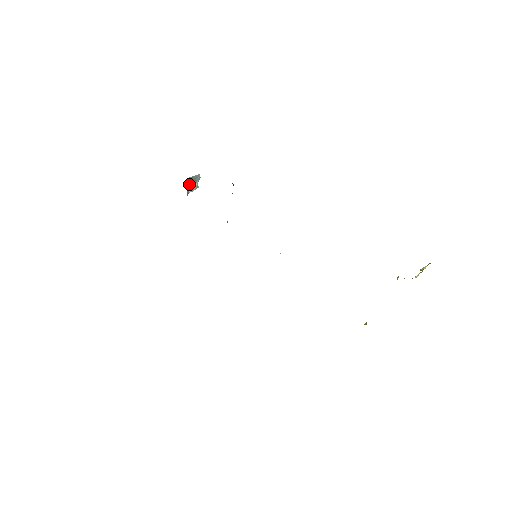
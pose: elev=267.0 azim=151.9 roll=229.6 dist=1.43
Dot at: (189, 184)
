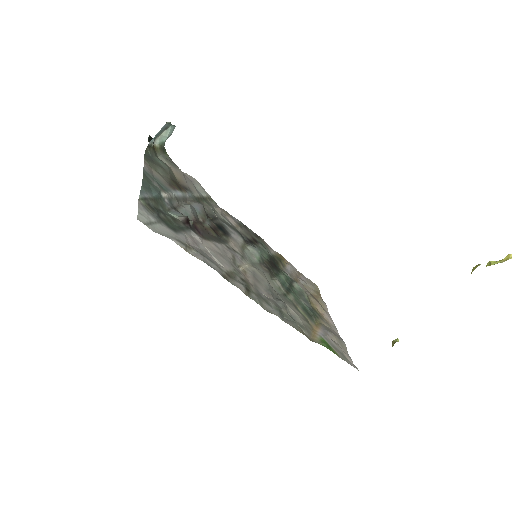
Dot at: (158, 137)
